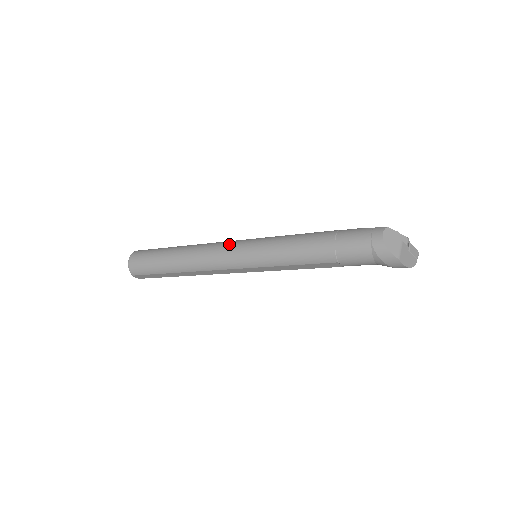
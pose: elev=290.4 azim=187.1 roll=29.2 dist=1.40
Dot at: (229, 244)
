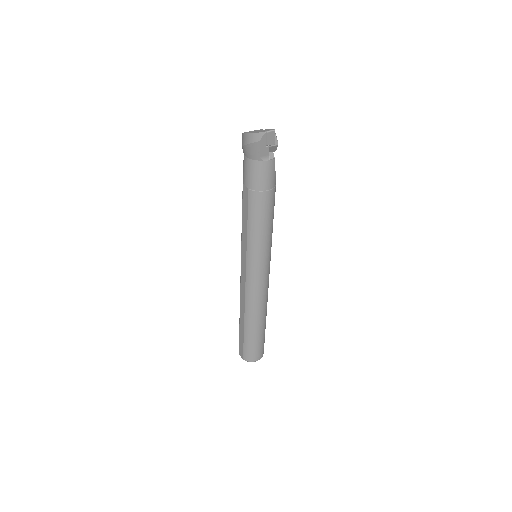
Dot at: occluded
